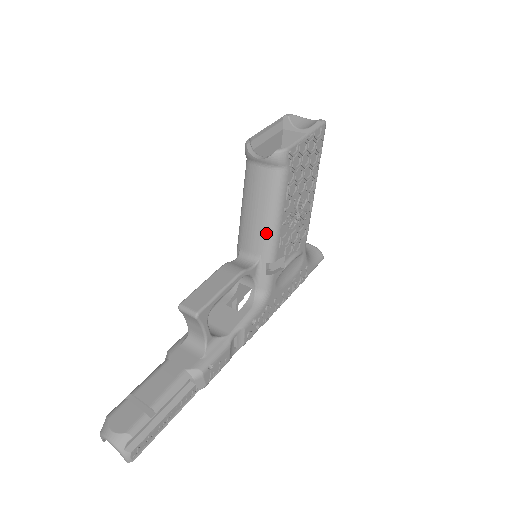
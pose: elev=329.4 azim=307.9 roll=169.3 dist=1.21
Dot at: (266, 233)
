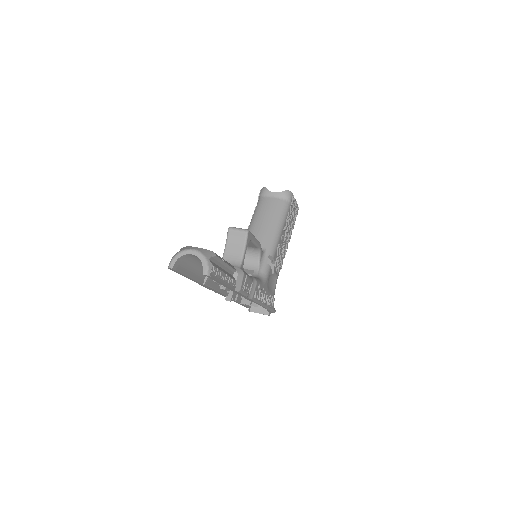
Dot at: (272, 235)
